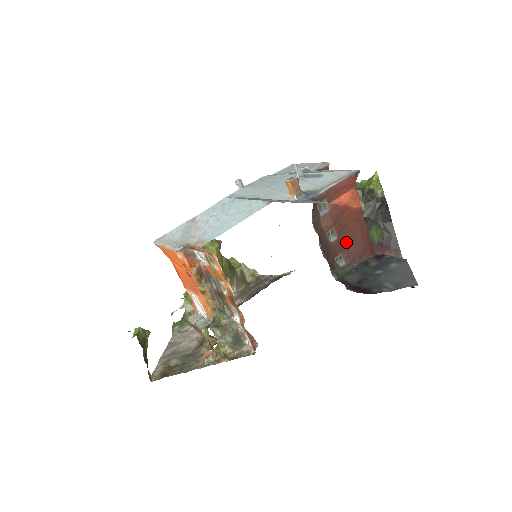
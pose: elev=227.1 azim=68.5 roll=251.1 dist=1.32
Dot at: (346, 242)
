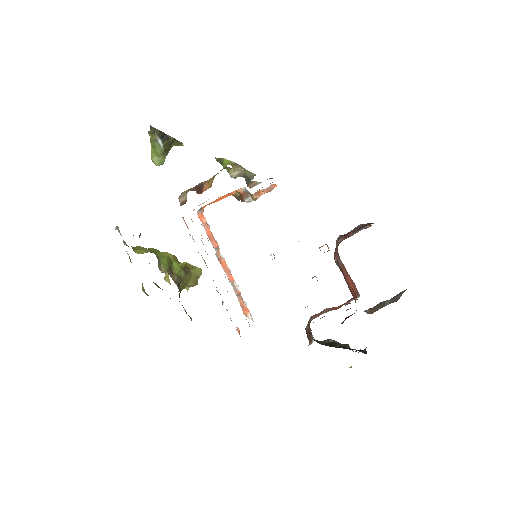
Dot at: occluded
